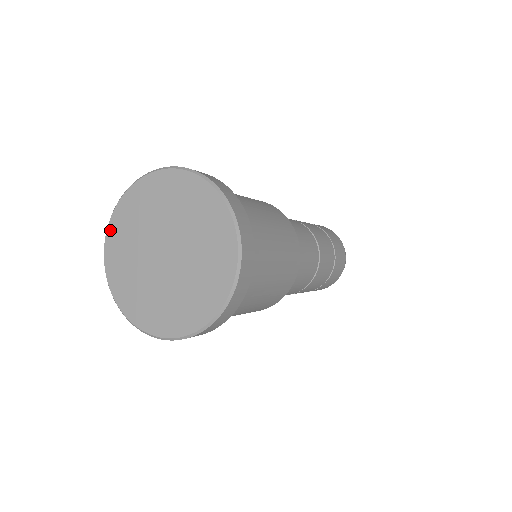
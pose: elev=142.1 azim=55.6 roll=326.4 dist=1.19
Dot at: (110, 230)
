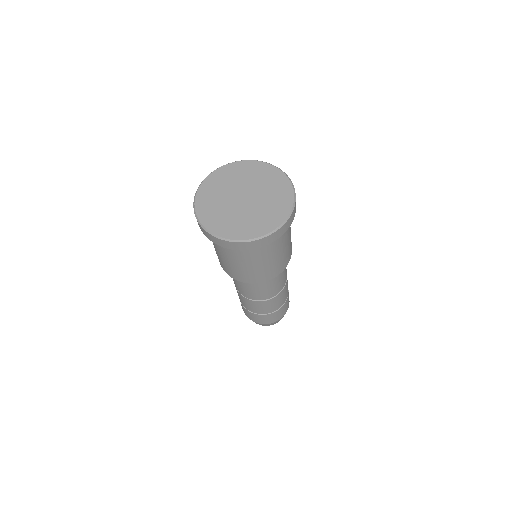
Dot at: (203, 184)
